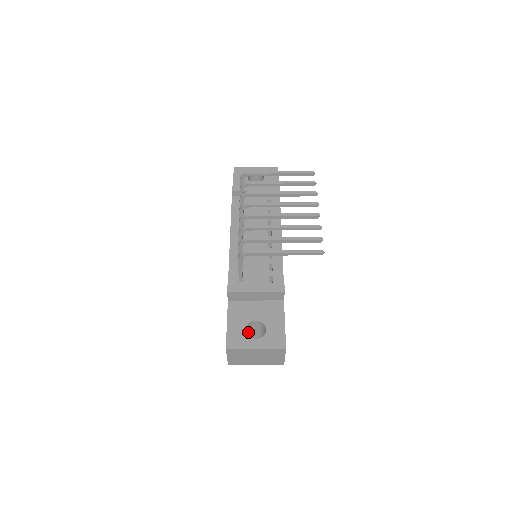
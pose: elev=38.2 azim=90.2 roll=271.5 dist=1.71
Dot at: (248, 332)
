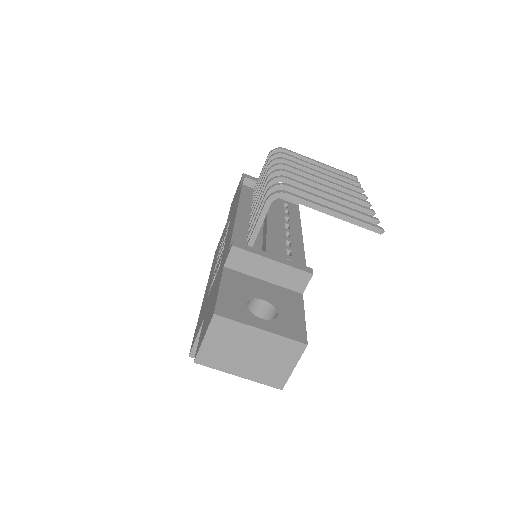
Dot at: occluded
